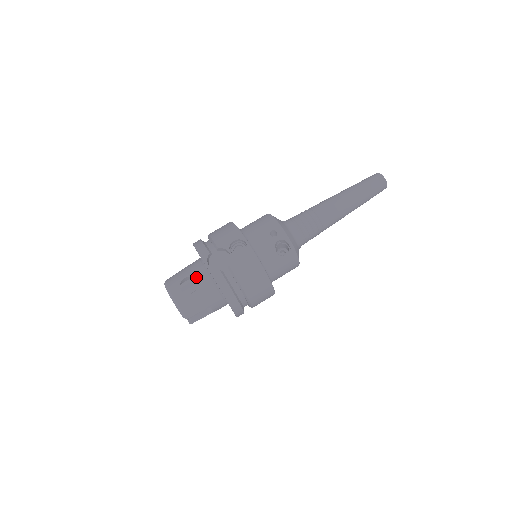
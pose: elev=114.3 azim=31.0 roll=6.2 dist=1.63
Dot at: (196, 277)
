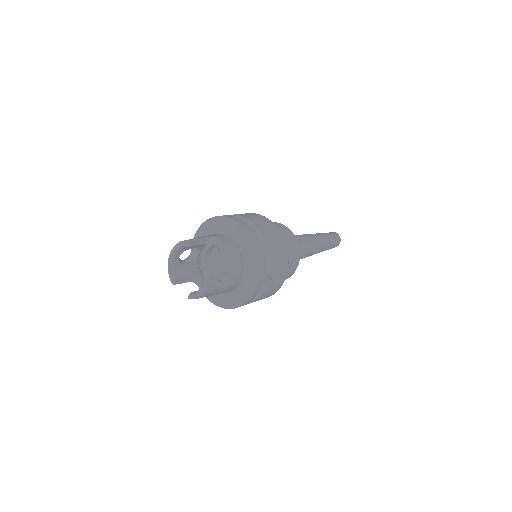
Dot at: (233, 280)
